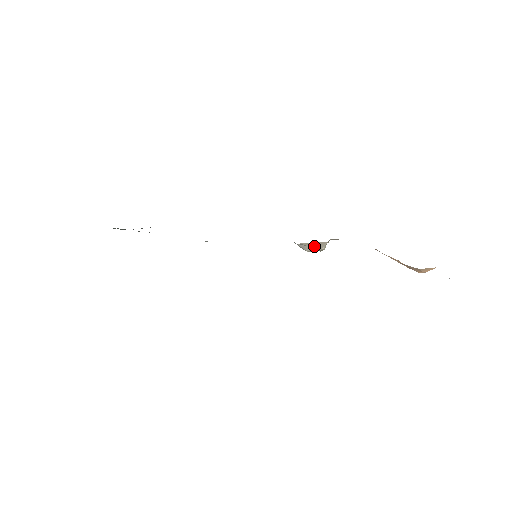
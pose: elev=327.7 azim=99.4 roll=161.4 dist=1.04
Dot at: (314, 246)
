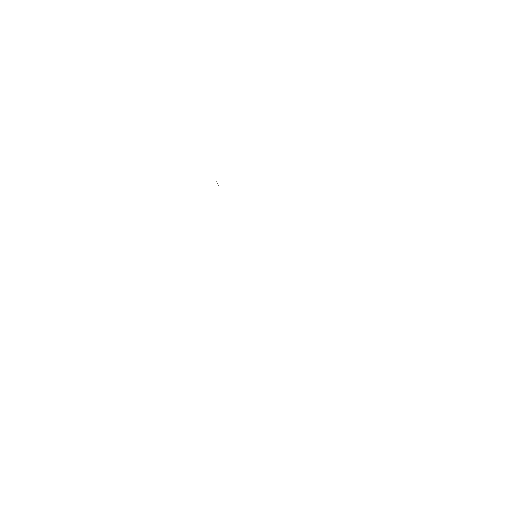
Dot at: occluded
